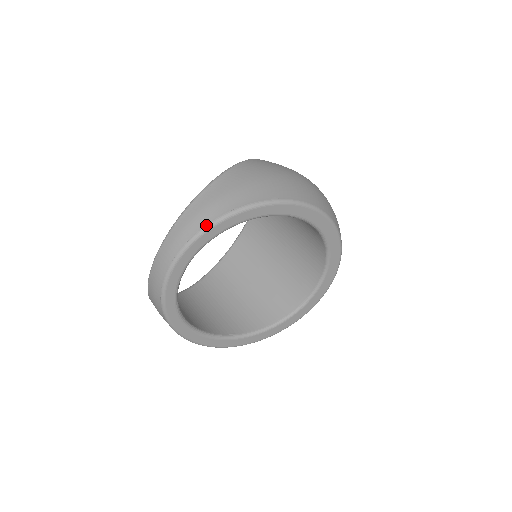
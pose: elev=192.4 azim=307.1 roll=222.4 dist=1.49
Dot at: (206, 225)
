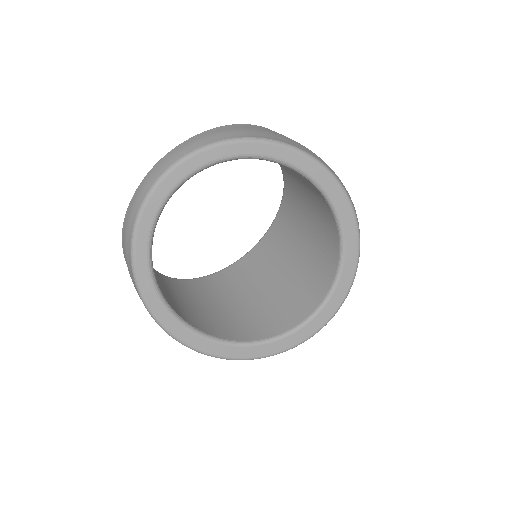
Dot at: (227, 138)
